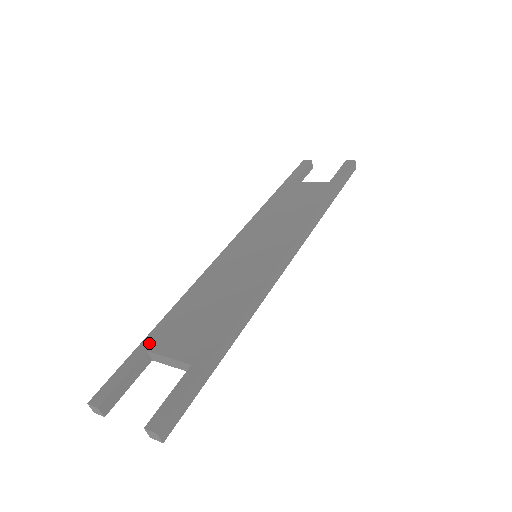
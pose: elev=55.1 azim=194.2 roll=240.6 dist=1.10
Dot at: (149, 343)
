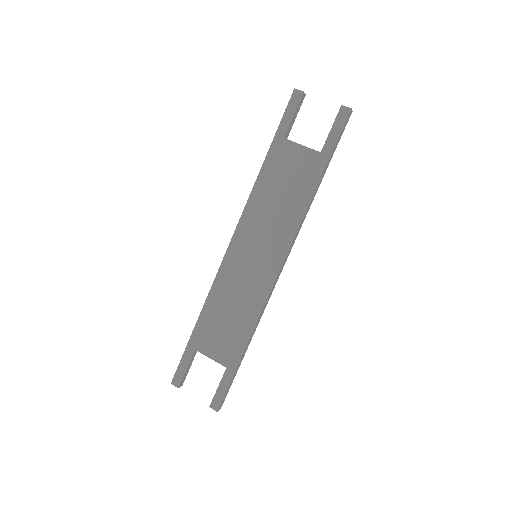
Dot at: (194, 343)
